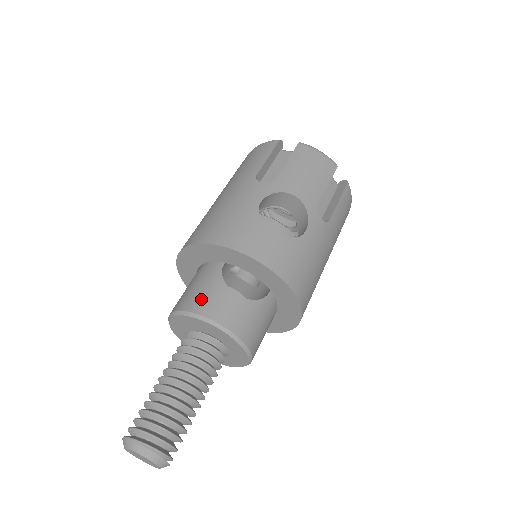
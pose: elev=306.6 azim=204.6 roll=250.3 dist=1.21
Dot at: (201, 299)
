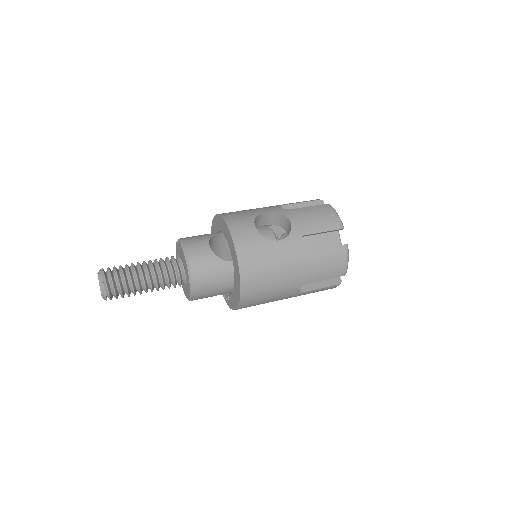
Dot at: (192, 237)
